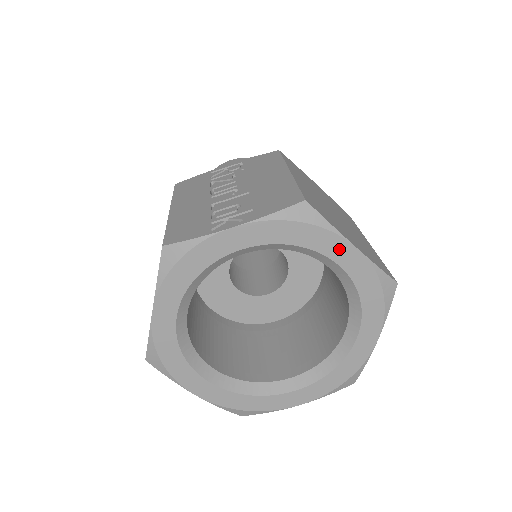
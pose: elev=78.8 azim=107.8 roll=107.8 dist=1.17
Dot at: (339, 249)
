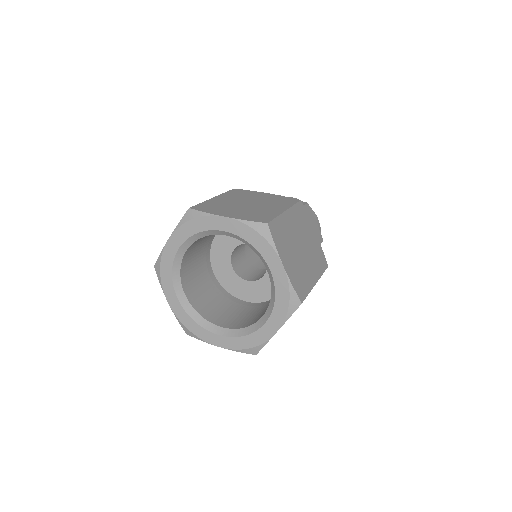
Dot at: (217, 222)
